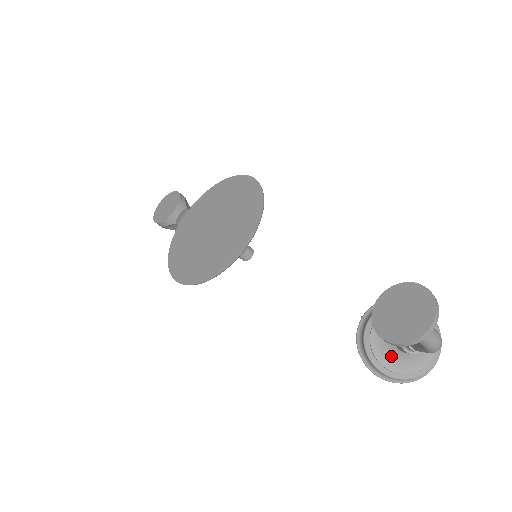
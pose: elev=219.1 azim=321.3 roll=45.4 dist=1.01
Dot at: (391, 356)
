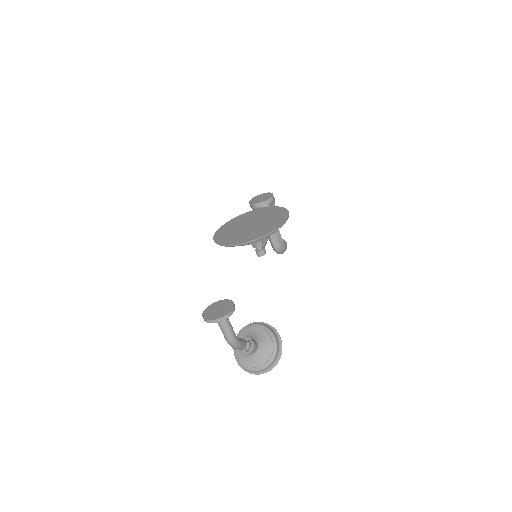
Dot at: occluded
